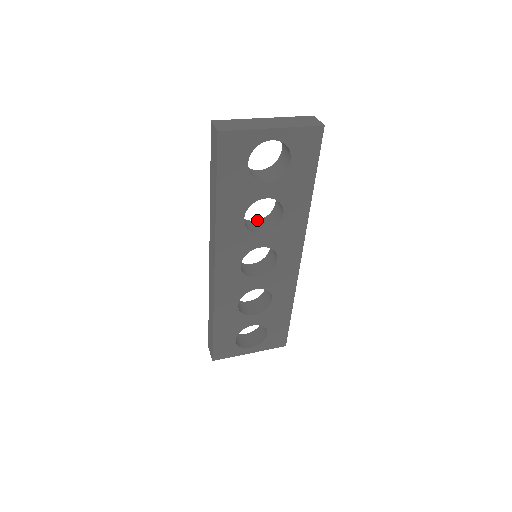
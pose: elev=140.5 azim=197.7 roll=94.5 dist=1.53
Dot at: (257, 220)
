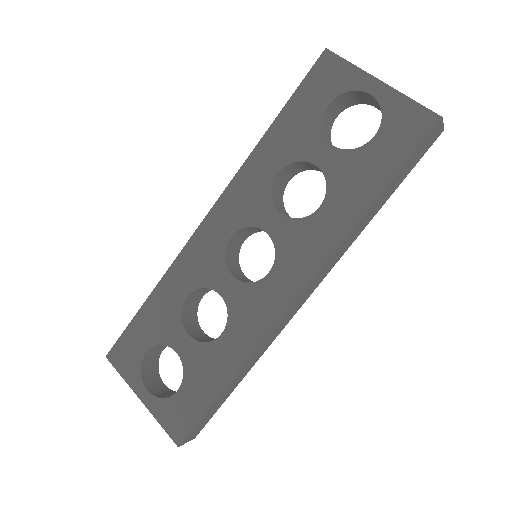
Dot at: occluded
